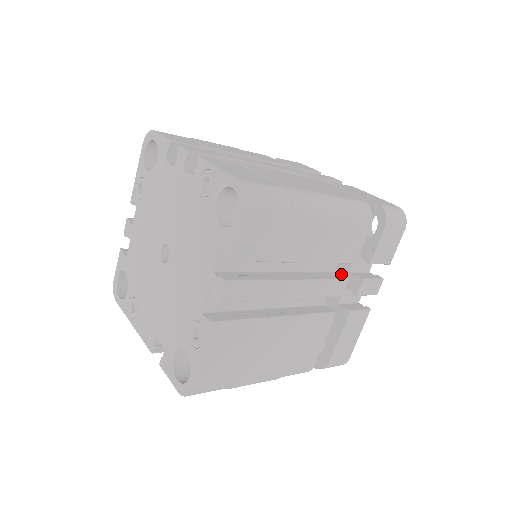
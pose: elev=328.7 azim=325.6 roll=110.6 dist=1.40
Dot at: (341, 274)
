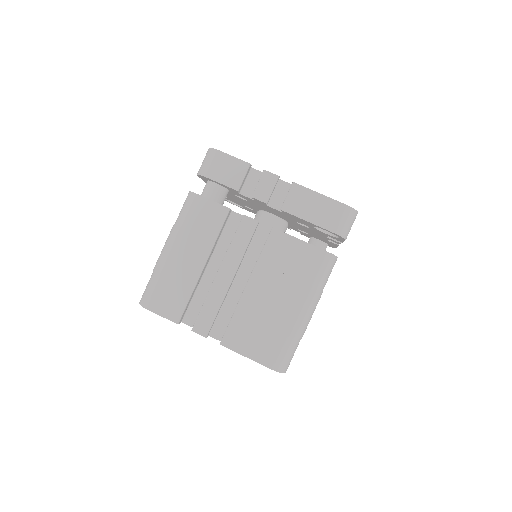
Dot at: occluded
